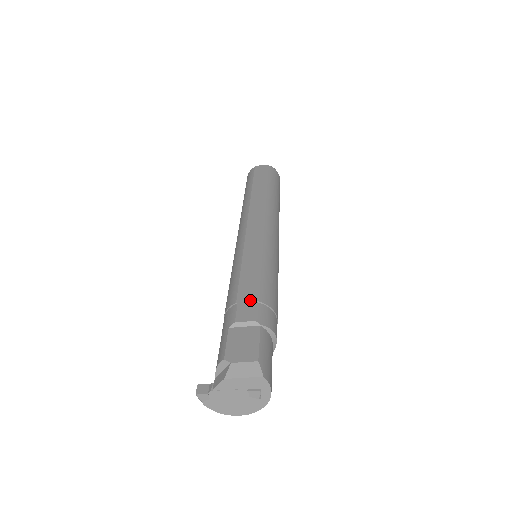
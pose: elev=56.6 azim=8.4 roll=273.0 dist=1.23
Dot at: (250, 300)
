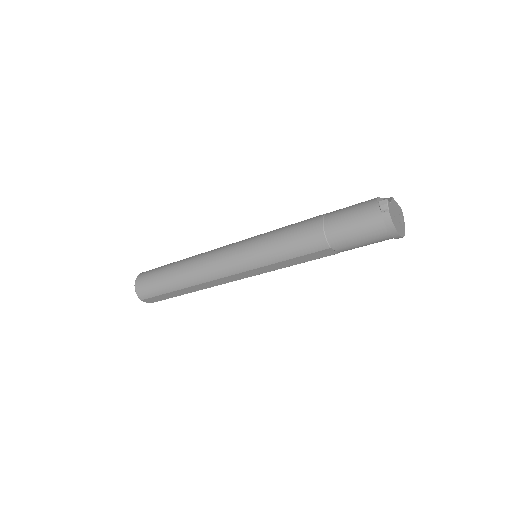
Dot at: occluded
